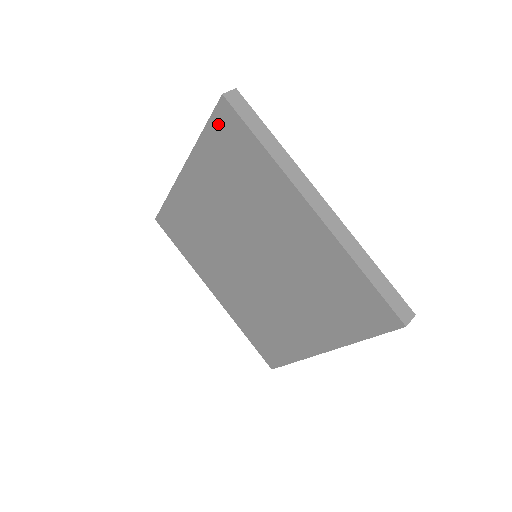
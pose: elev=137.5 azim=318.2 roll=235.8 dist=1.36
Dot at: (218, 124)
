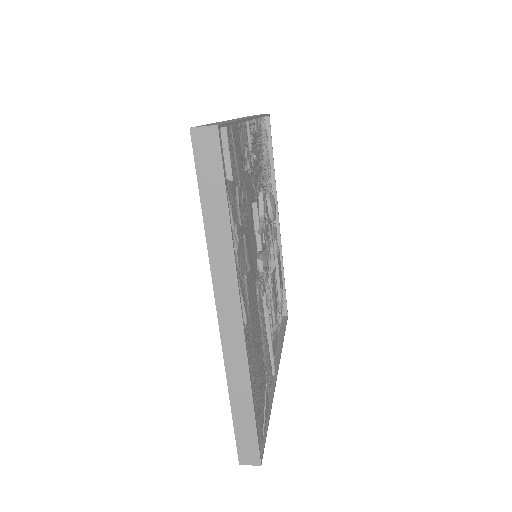
Dot at: occluded
